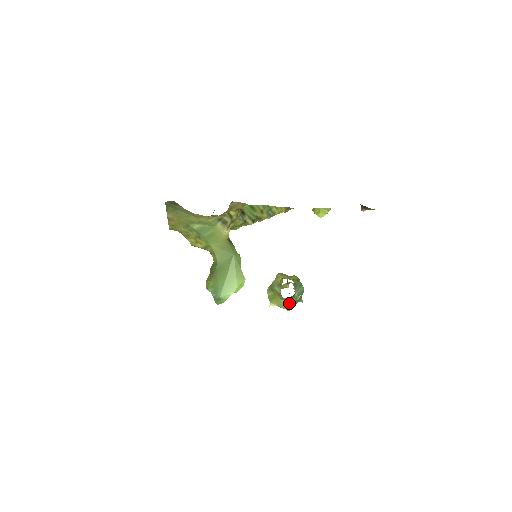
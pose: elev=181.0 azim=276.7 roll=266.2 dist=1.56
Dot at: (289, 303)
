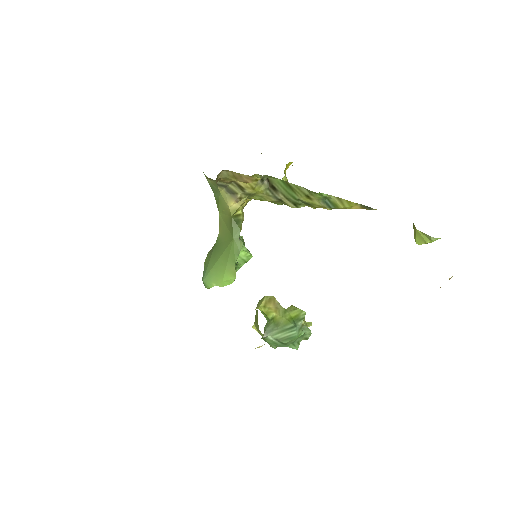
Dot at: occluded
